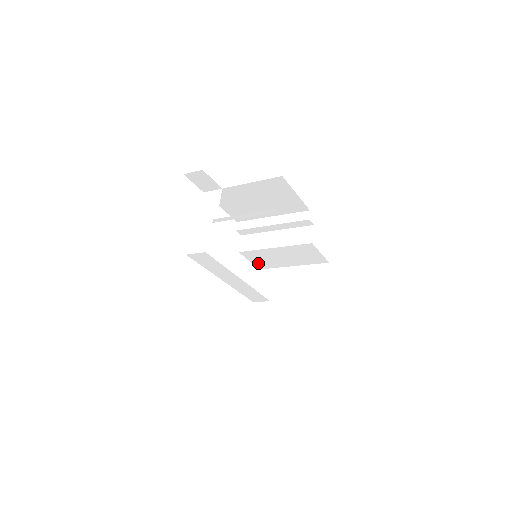
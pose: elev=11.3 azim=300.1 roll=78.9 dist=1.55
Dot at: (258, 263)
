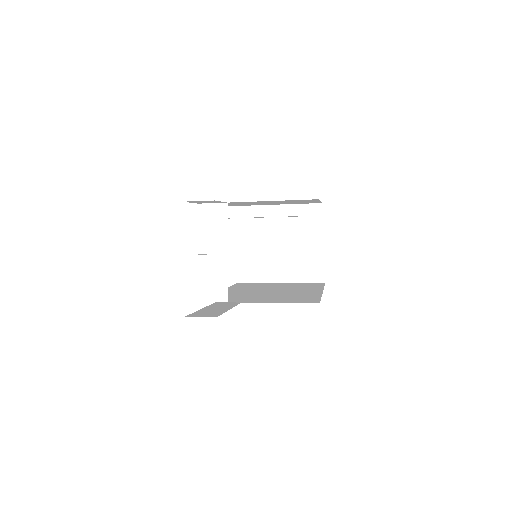
Dot at: occluded
